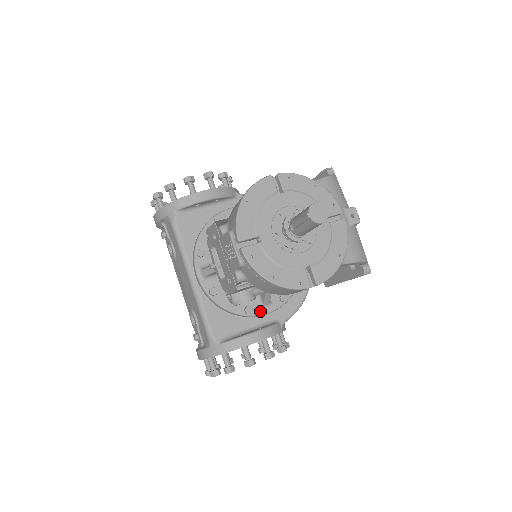
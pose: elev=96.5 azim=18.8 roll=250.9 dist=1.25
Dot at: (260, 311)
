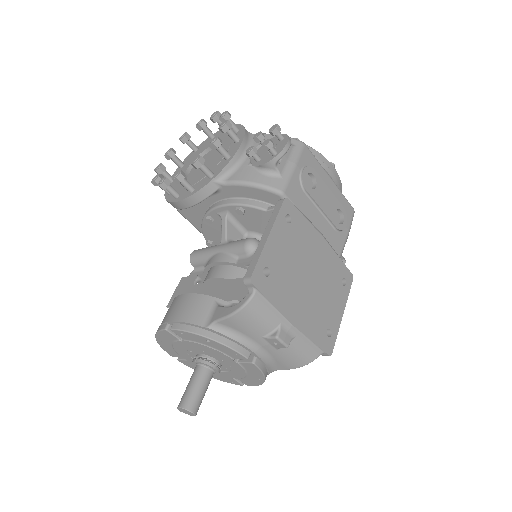
Dot at: occluded
